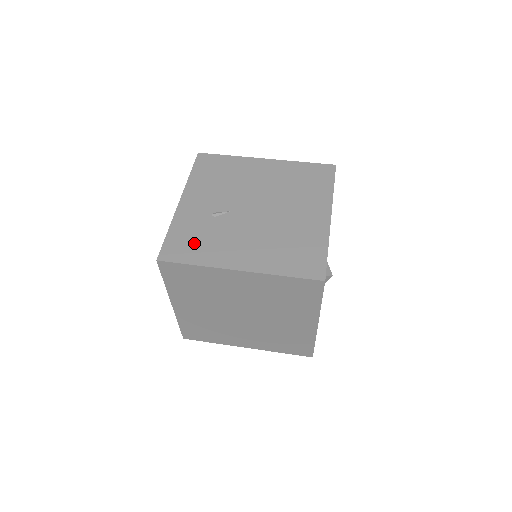
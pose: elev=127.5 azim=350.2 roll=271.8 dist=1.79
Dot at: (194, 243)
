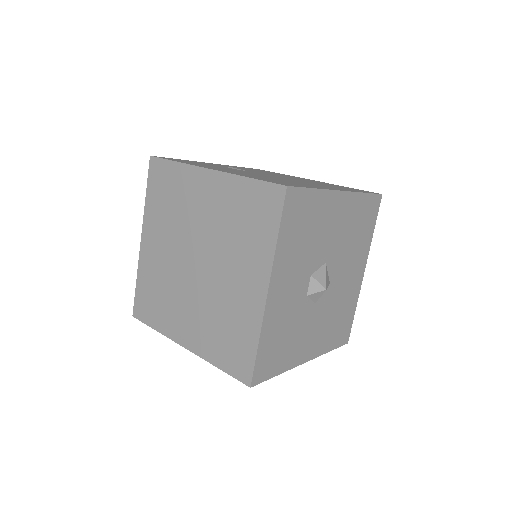
Dot at: occluded
